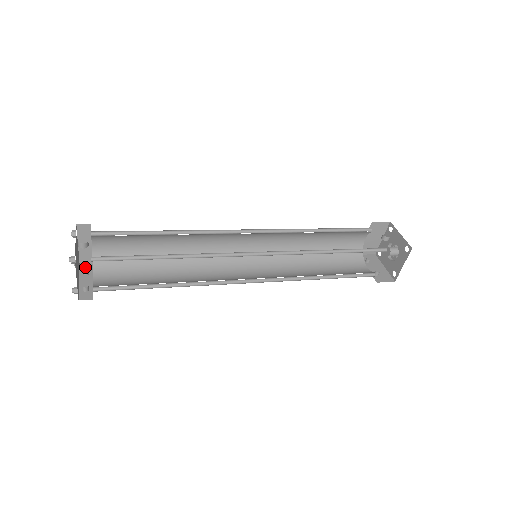
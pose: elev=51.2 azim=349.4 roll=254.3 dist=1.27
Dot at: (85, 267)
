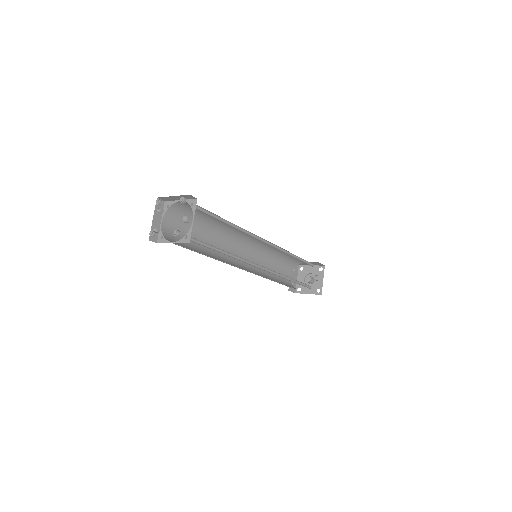
Dot at: (162, 208)
